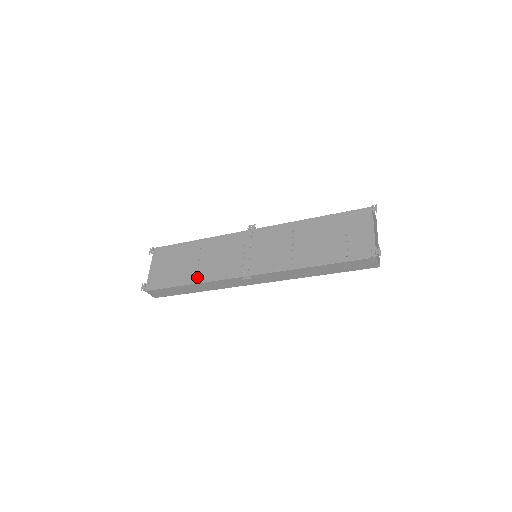
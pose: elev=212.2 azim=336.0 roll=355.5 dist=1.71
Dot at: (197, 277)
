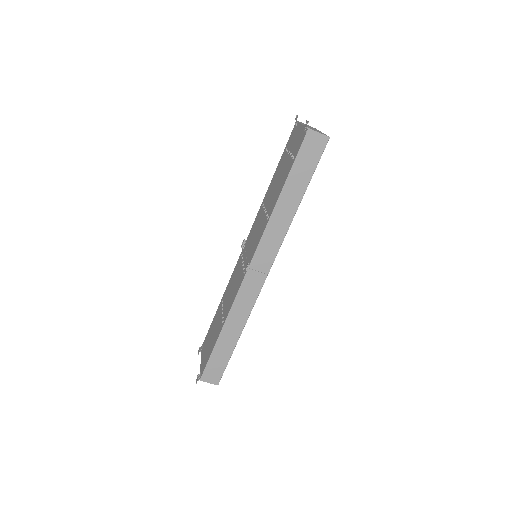
Dot at: (223, 320)
